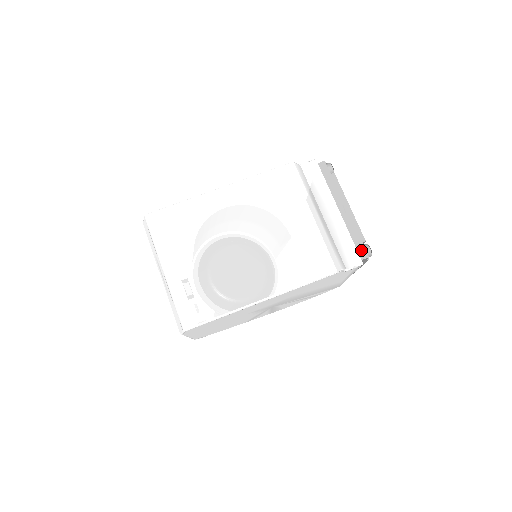
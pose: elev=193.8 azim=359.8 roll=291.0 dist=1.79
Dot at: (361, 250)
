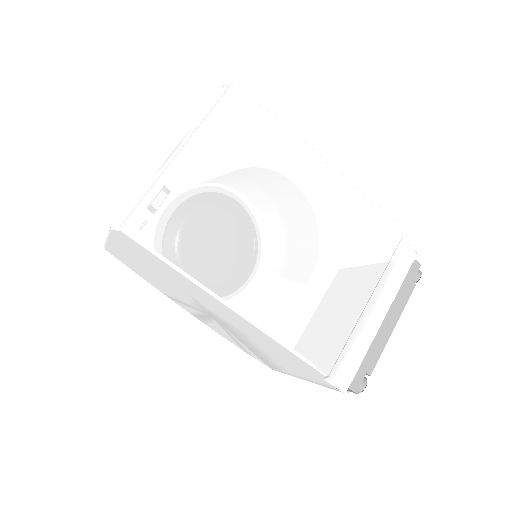
Dot at: (358, 378)
